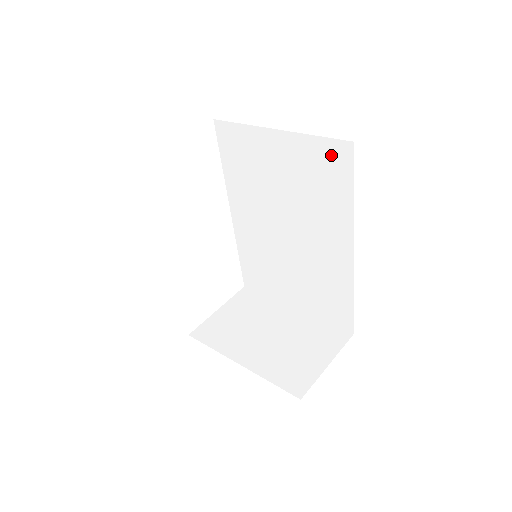
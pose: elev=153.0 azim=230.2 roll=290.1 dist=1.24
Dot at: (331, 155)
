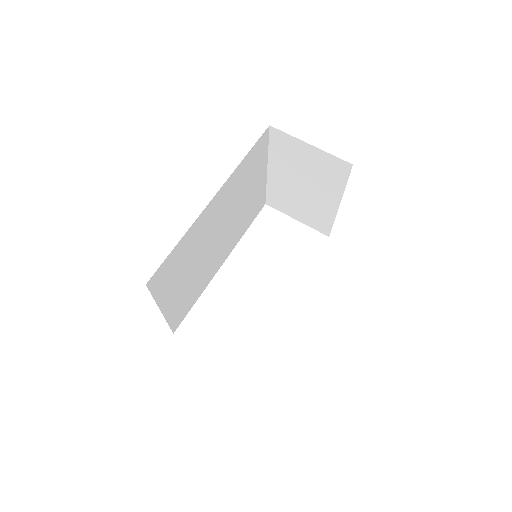
Dot at: occluded
